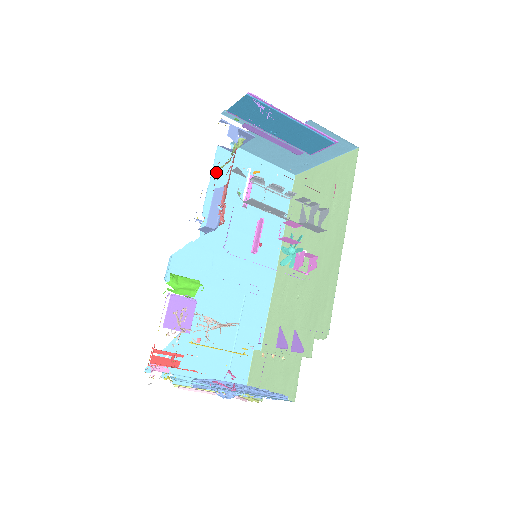
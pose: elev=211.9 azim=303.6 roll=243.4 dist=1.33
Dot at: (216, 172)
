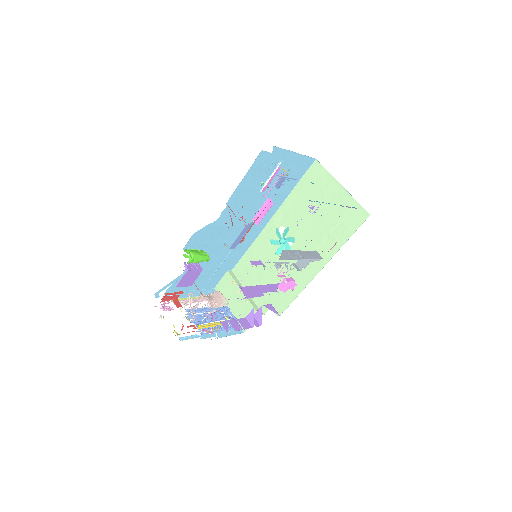
Dot at: (251, 171)
